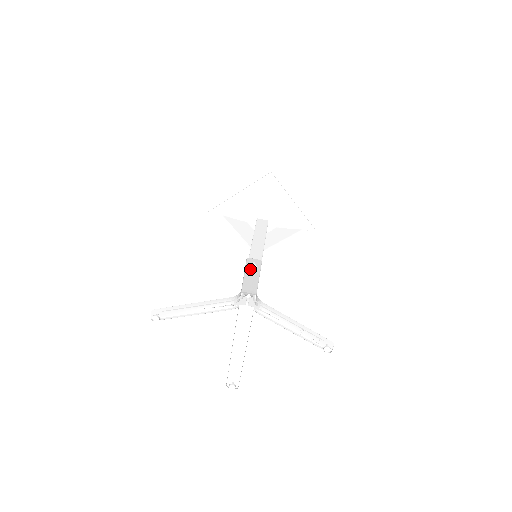
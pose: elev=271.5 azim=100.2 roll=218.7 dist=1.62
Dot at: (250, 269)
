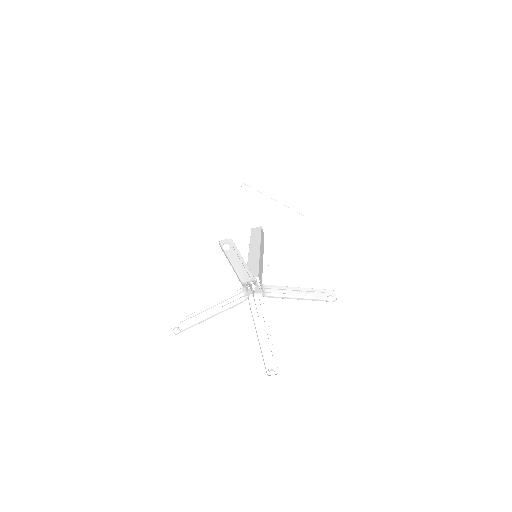
Dot at: occluded
